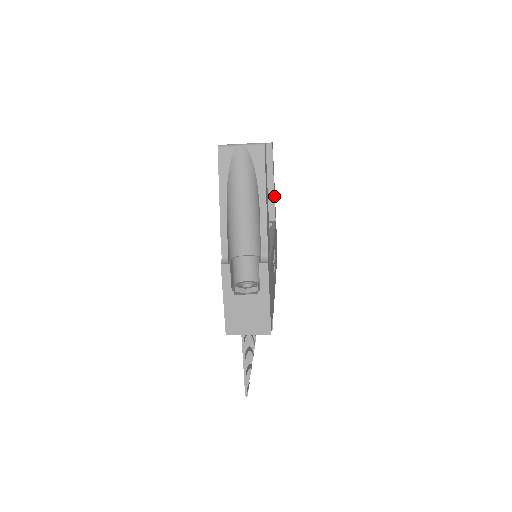
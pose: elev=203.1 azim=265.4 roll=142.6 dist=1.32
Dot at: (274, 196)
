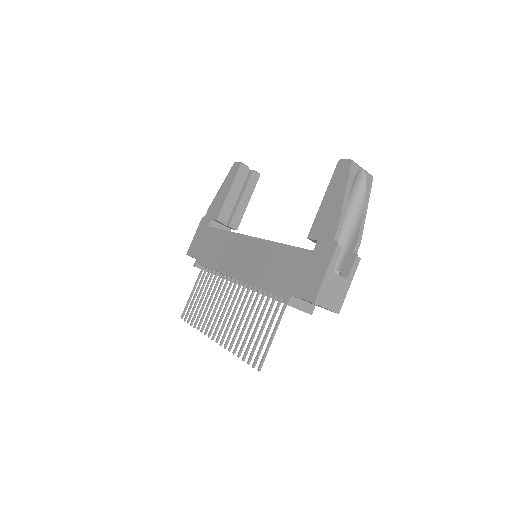
Dot at: occluded
